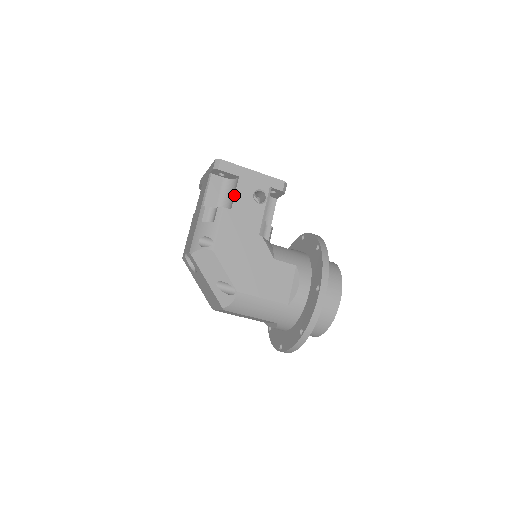
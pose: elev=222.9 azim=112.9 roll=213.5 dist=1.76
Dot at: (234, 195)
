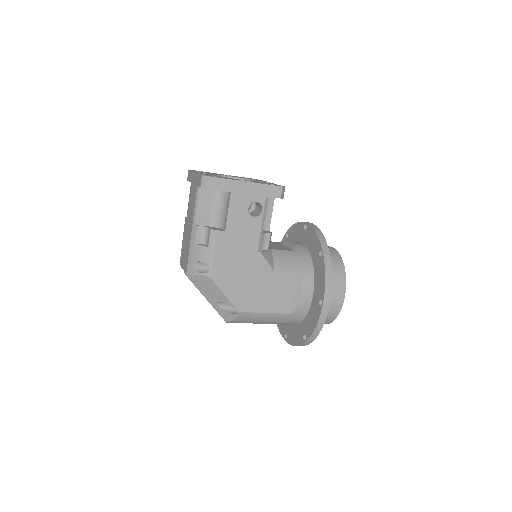
Dot at: (227, 214)
